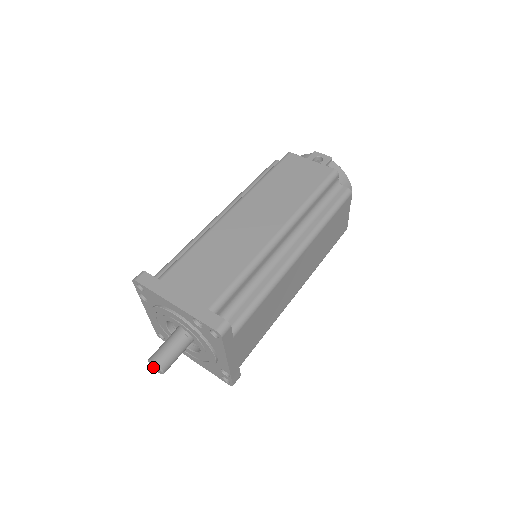
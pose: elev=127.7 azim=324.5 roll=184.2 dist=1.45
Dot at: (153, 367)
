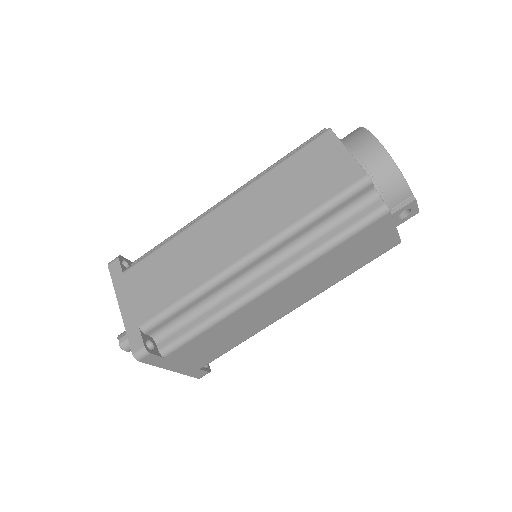
Dot at: (121, 341)
